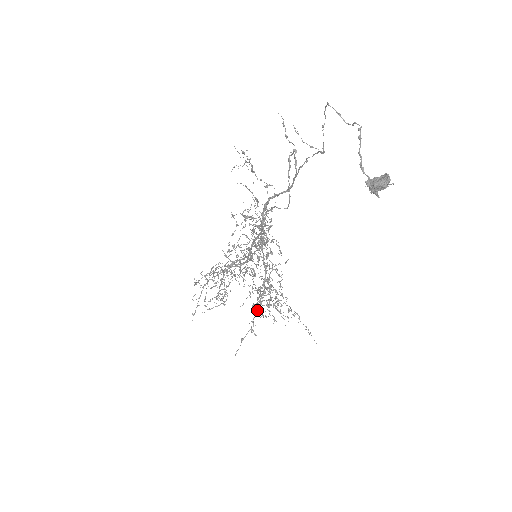
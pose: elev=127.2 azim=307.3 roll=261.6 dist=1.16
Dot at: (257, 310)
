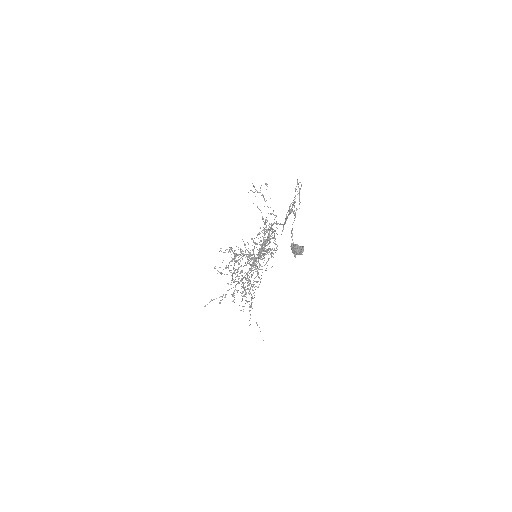
Dot at: occluded
